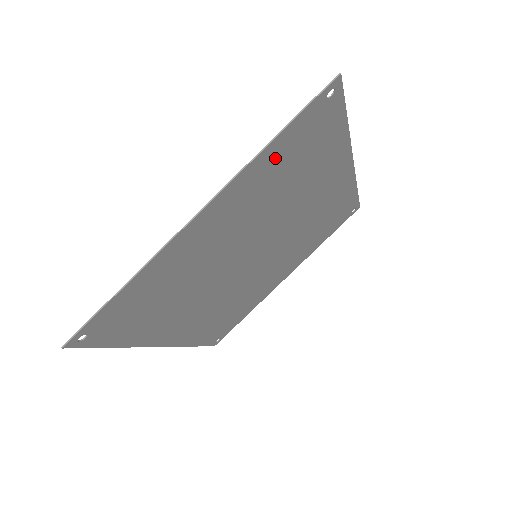
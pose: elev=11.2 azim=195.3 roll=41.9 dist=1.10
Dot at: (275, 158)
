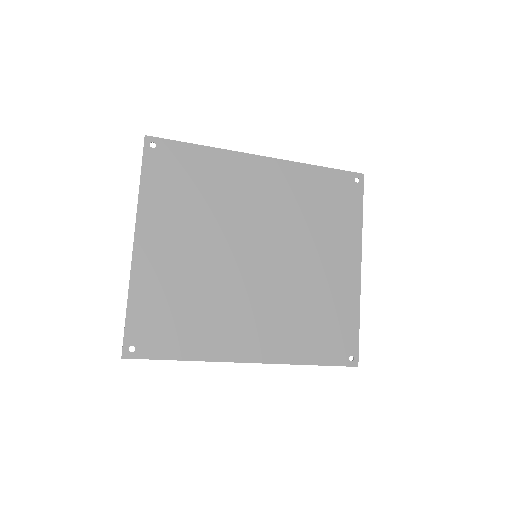
Dot at: (158, 191)
